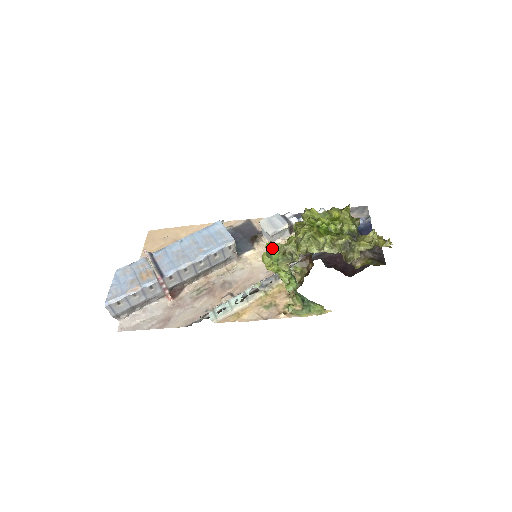
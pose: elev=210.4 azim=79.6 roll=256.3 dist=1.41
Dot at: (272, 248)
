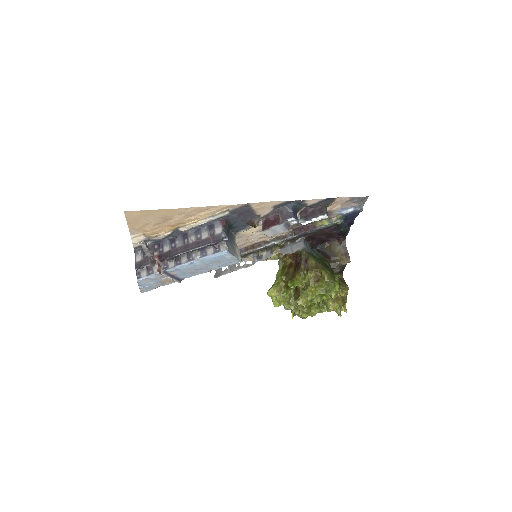
Dot at: (278, 306)
